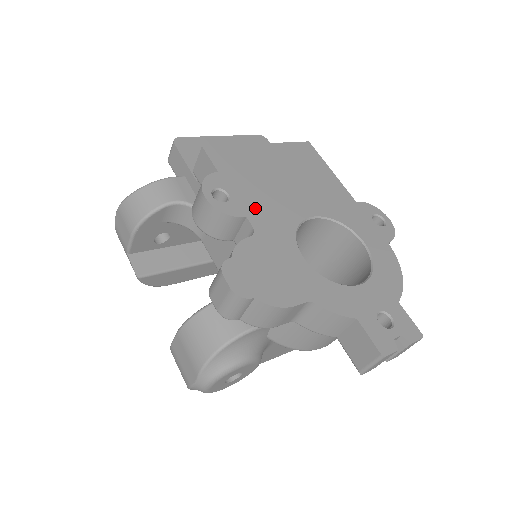
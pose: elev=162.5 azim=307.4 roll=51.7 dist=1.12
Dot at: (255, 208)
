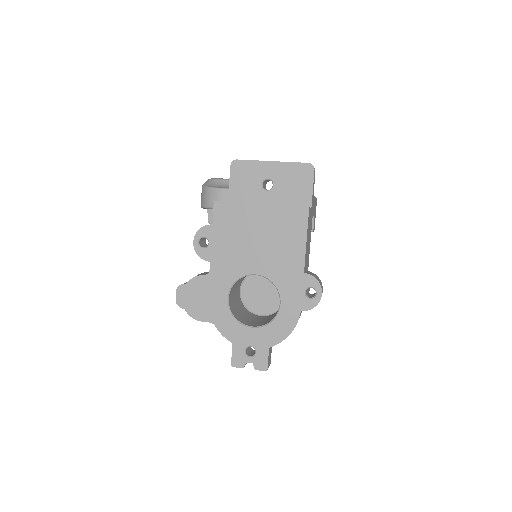
Dot at: (220, 257)
